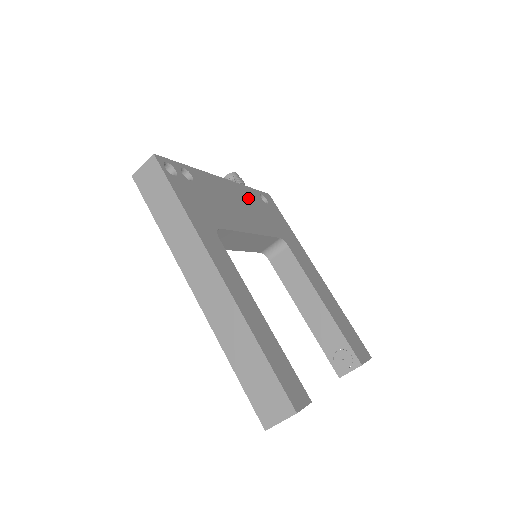
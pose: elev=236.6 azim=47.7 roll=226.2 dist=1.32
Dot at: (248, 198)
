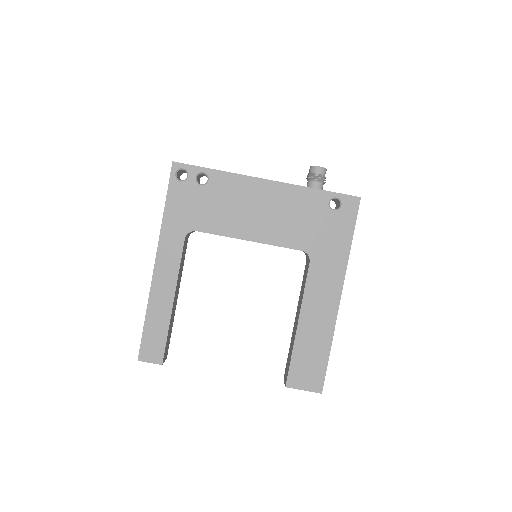
Dot at: (293, 202)
